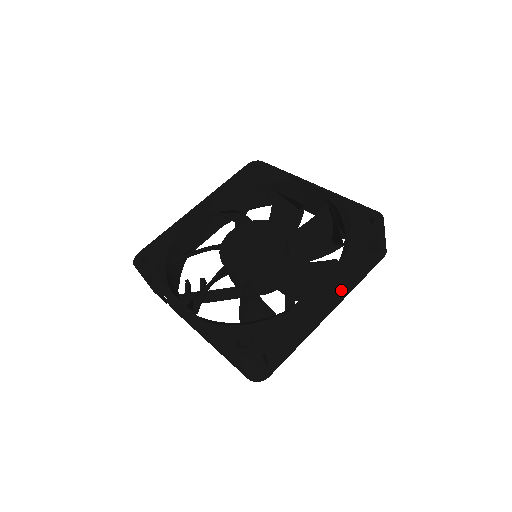
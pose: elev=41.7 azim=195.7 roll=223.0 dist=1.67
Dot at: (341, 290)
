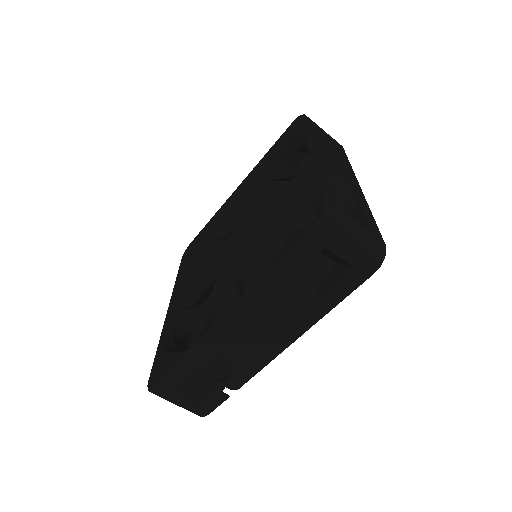
Dot at: (341, 164)
